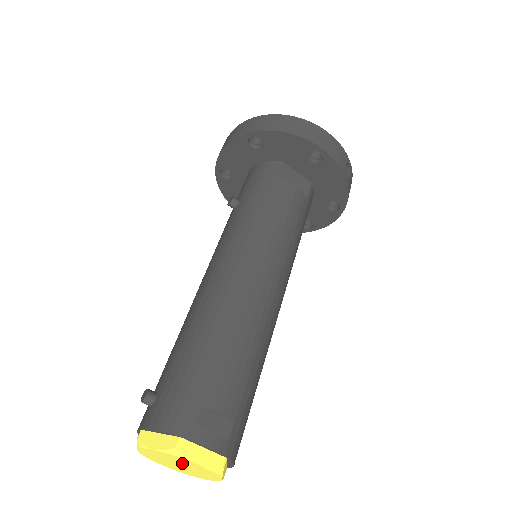
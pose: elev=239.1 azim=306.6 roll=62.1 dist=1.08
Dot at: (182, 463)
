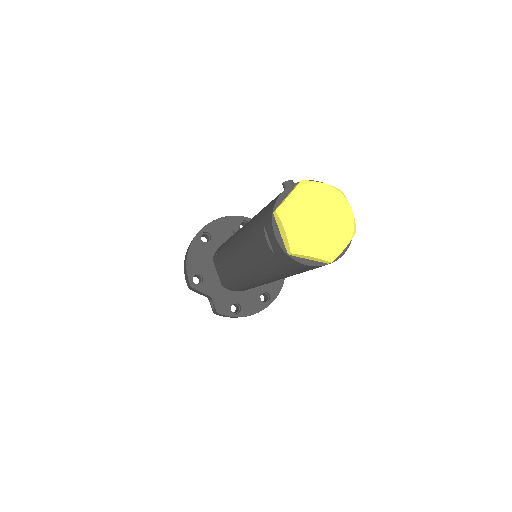
Dot at: (330, 212)
